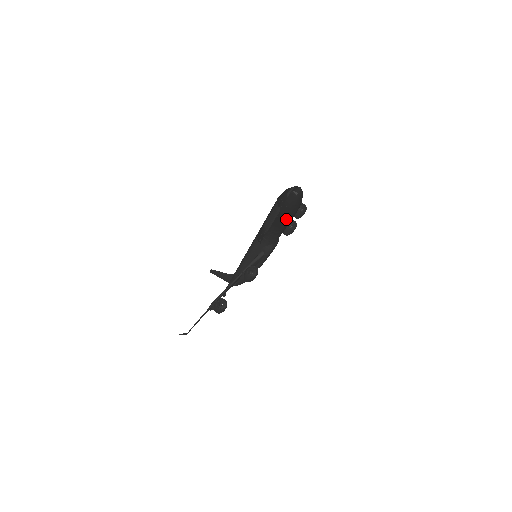
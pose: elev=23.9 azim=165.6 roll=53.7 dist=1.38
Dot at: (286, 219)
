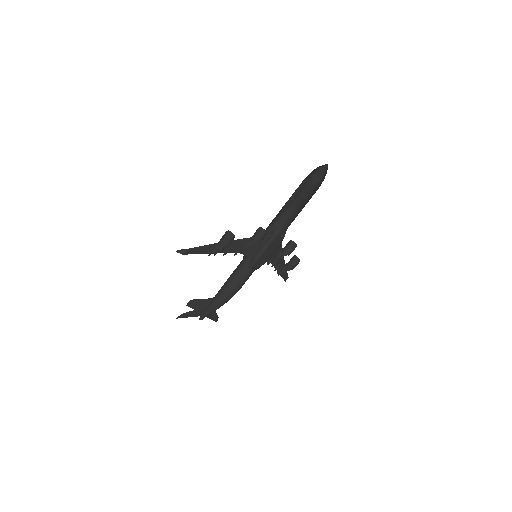
Dot at: (308, 190)
